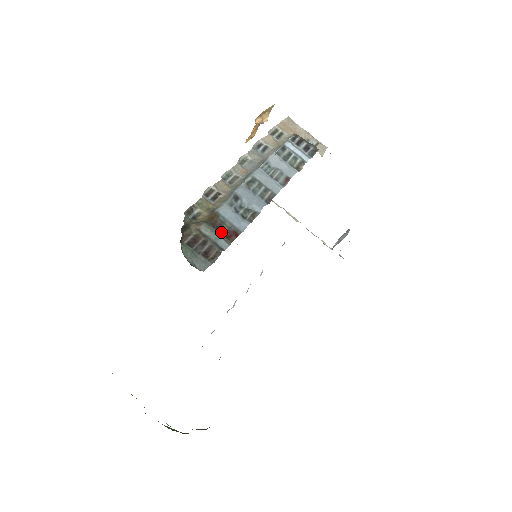
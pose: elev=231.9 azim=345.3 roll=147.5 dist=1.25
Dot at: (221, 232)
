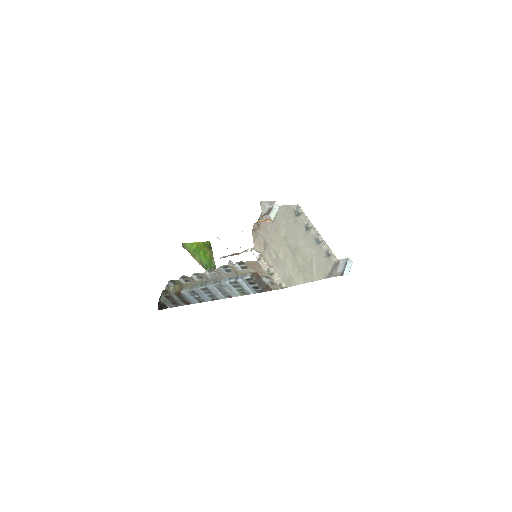
Dot at: (182, 300)
